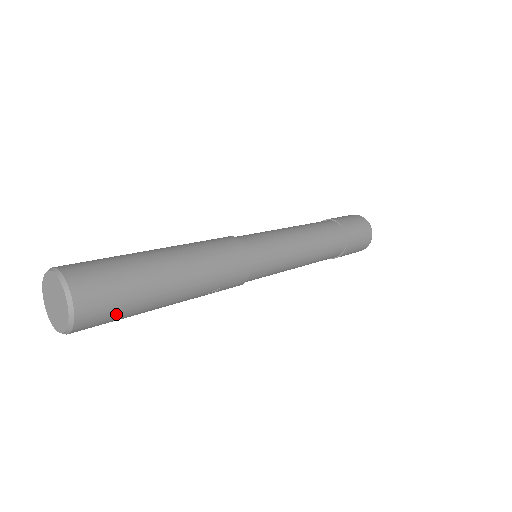
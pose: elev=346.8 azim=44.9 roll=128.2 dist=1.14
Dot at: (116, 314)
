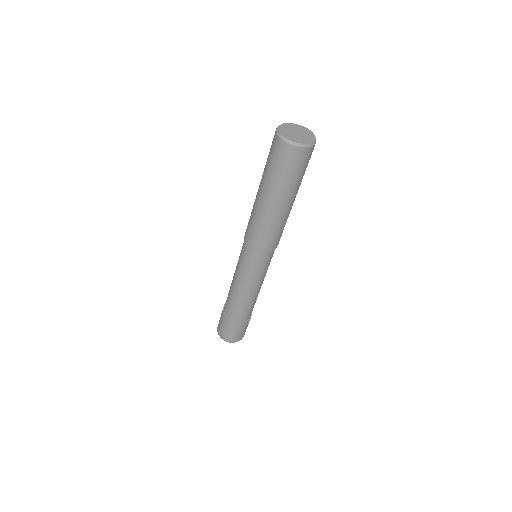
Dot at: (307, 165)
